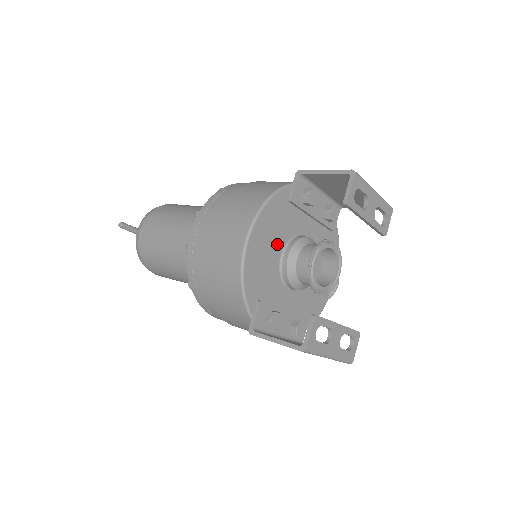
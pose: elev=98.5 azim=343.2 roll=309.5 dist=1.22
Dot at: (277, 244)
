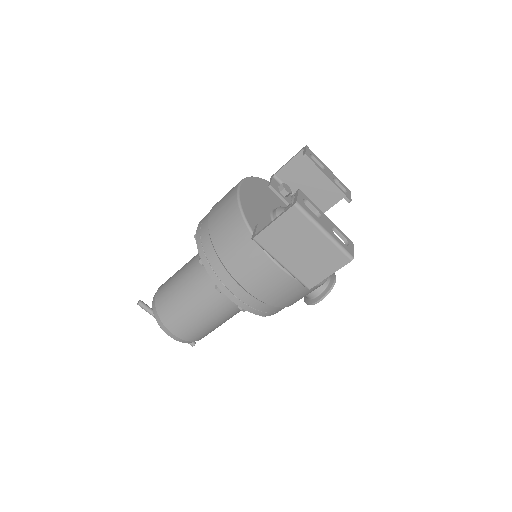
Dot at: (265, 204)
